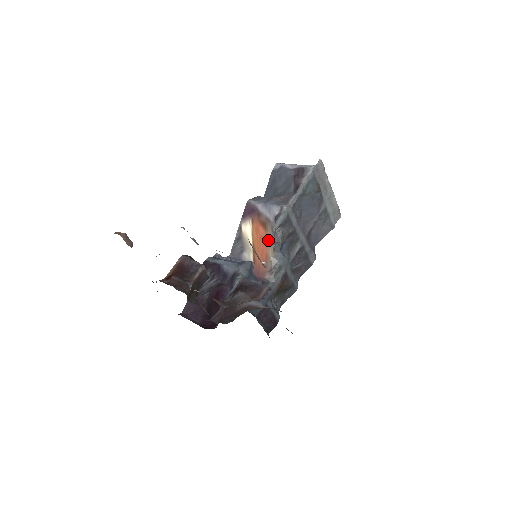
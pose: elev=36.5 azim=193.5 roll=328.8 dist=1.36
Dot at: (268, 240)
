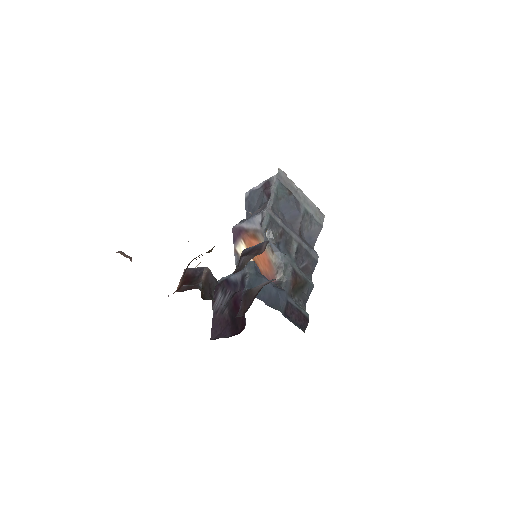
Dot at: occluded
